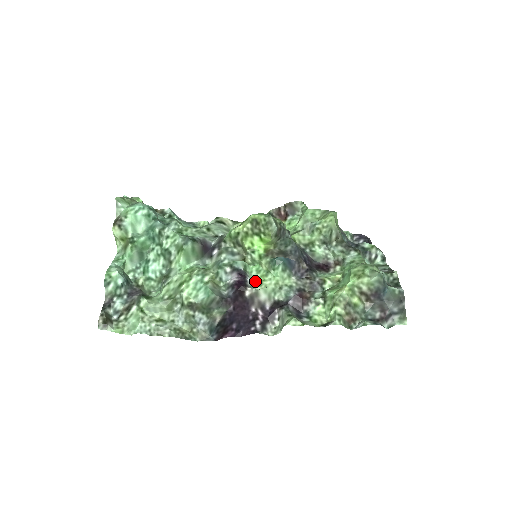
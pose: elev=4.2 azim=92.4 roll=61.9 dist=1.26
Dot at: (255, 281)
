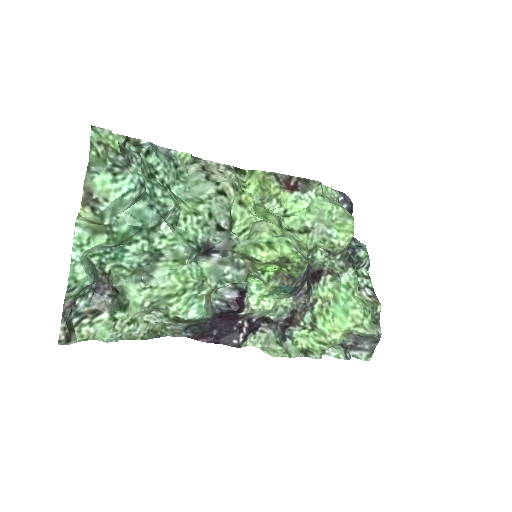
Dot at: (252, 297)
